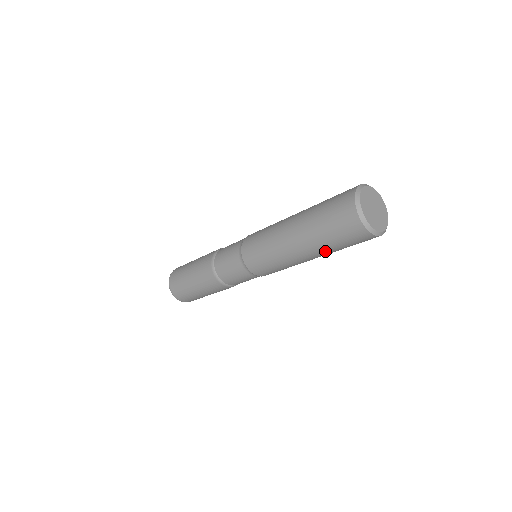
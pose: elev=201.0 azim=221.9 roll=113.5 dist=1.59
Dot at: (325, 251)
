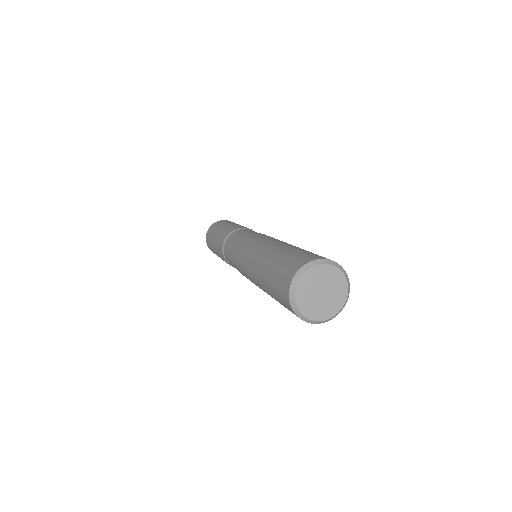
Dot at: (269, 292)
